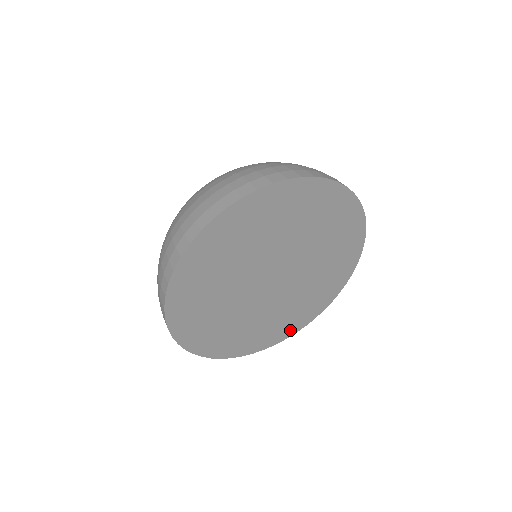
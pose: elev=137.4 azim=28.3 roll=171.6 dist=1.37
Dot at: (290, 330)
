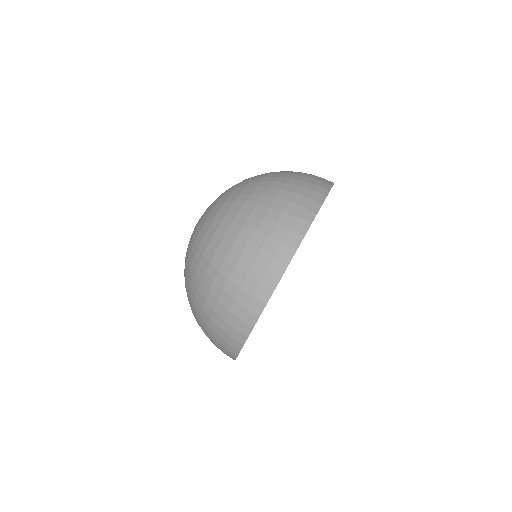
Dot at: occluded
